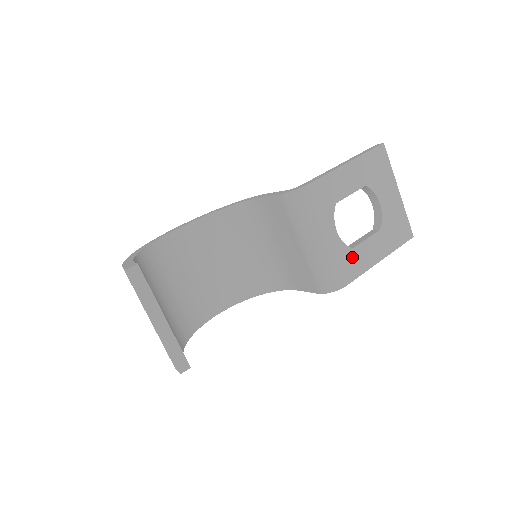
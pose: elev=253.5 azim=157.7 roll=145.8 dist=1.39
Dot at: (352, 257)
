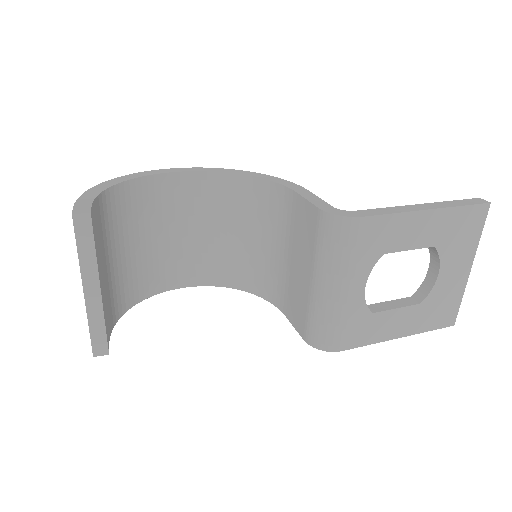
Dot at: (366, 322)
